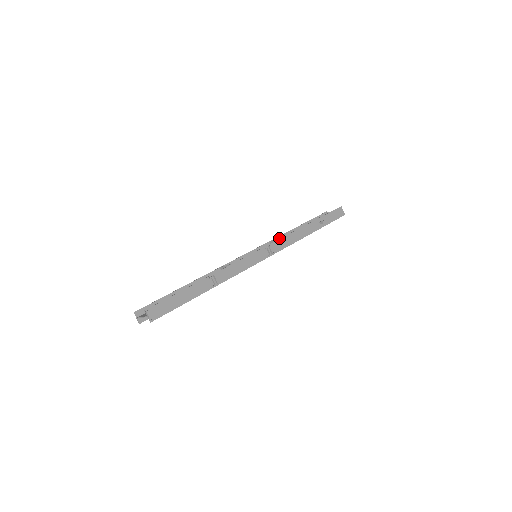
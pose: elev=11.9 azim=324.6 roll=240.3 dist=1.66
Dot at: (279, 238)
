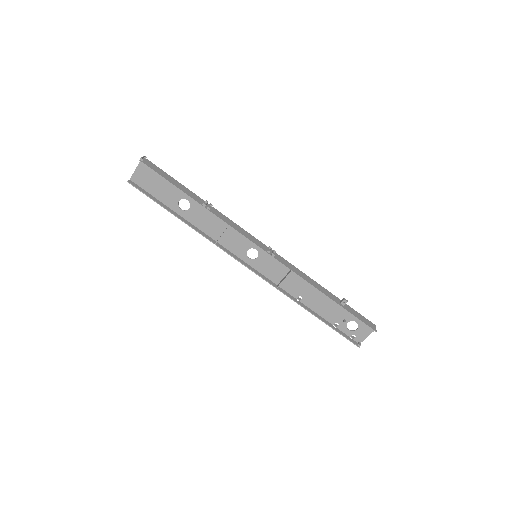
Dot at: occluded
